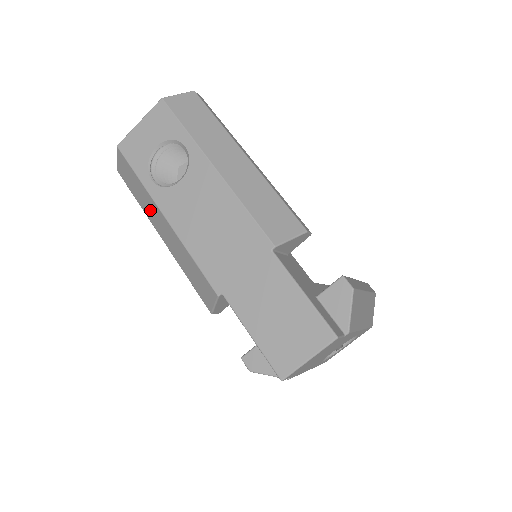
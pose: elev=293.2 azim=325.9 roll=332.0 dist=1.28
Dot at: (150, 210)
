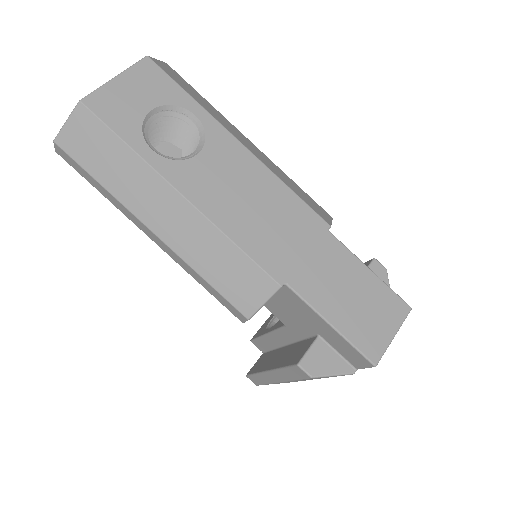
Dot at: (140, 192)
